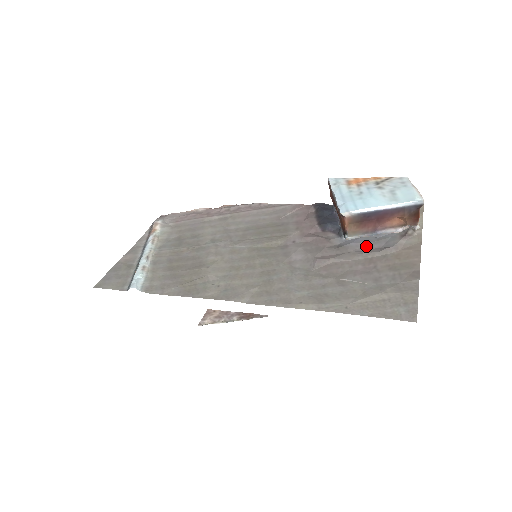
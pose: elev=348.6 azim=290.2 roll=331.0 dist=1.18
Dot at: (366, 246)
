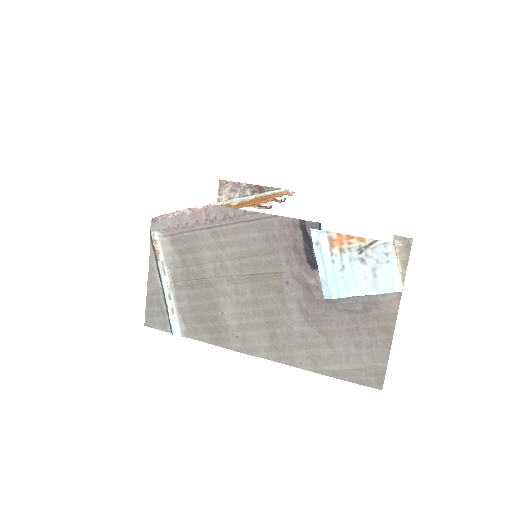
Dot at: (351, 300)
